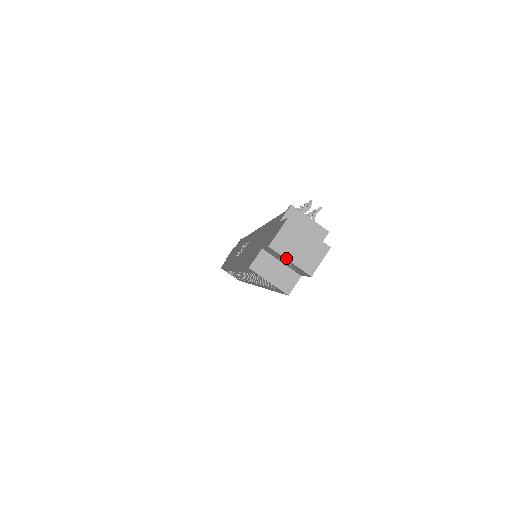
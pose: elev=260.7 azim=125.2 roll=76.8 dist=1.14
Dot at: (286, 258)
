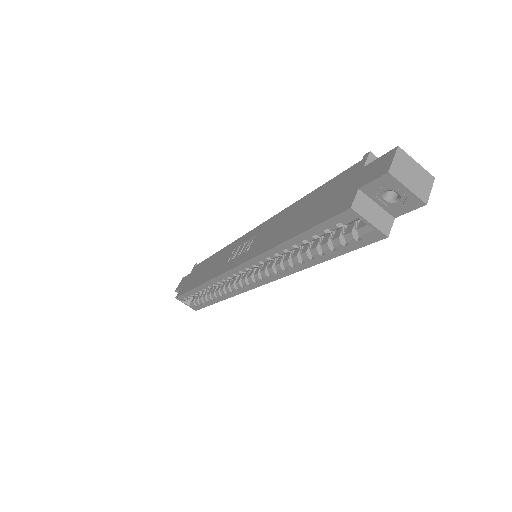
Dot at: (404, 185)
